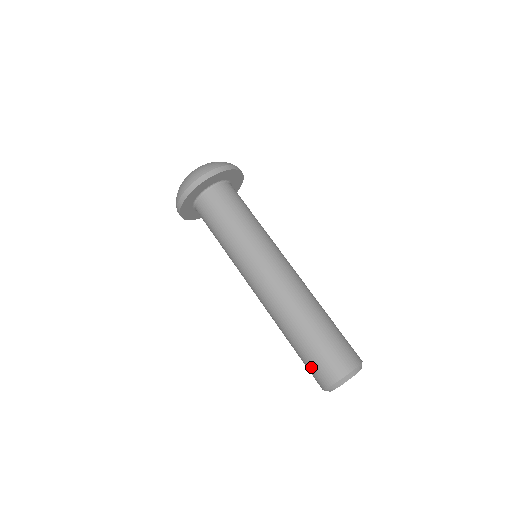
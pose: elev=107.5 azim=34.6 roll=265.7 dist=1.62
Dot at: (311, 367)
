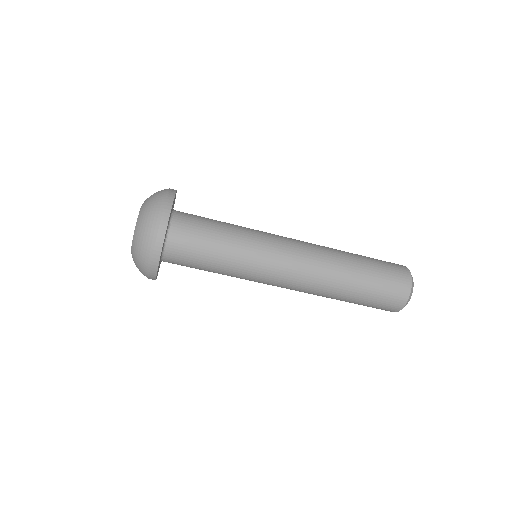
Dot at: occluded
